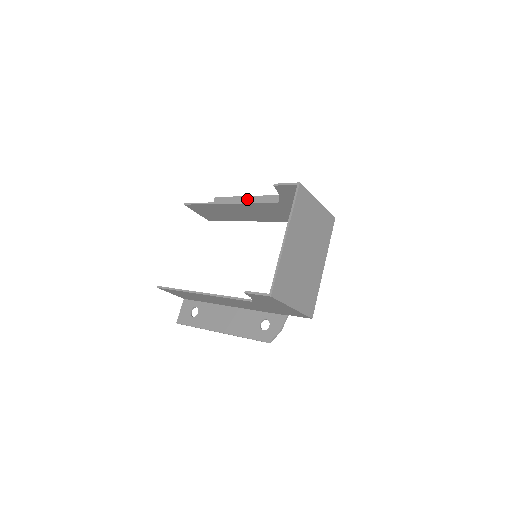
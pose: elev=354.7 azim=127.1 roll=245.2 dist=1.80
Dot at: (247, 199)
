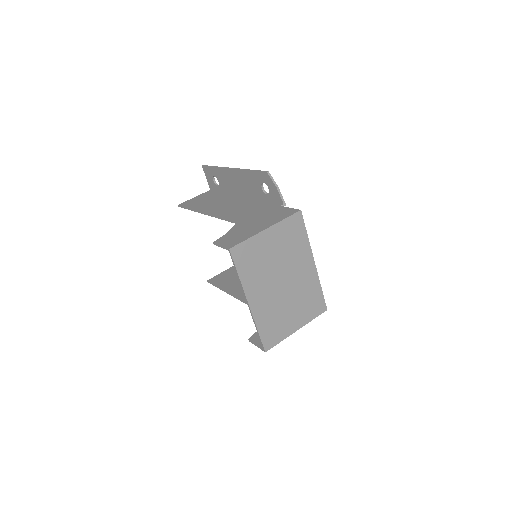
Dot at: (225, 172)
